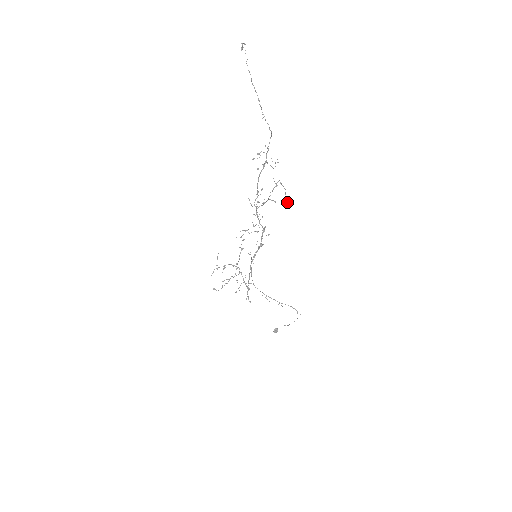
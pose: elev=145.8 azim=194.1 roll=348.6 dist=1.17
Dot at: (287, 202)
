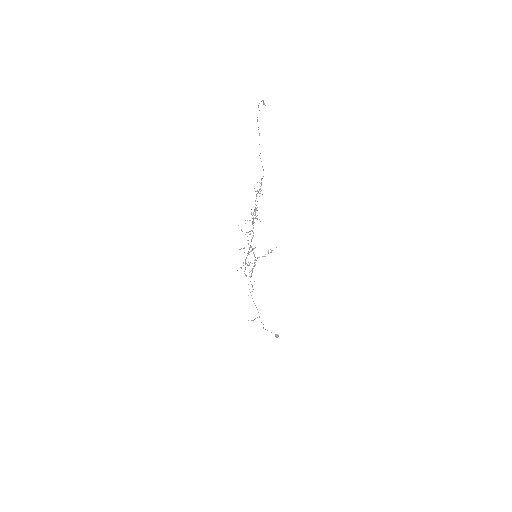
Dot at: (245, 220)
